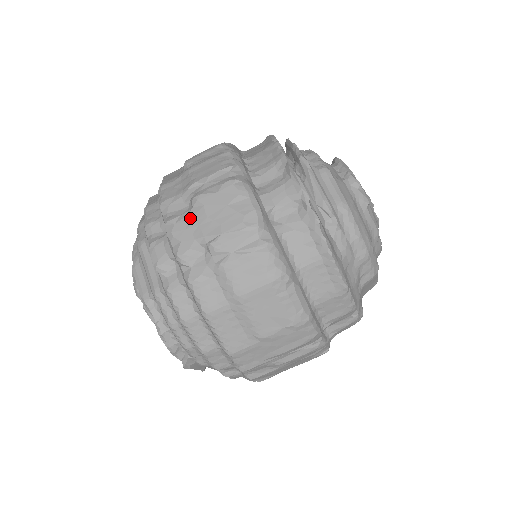
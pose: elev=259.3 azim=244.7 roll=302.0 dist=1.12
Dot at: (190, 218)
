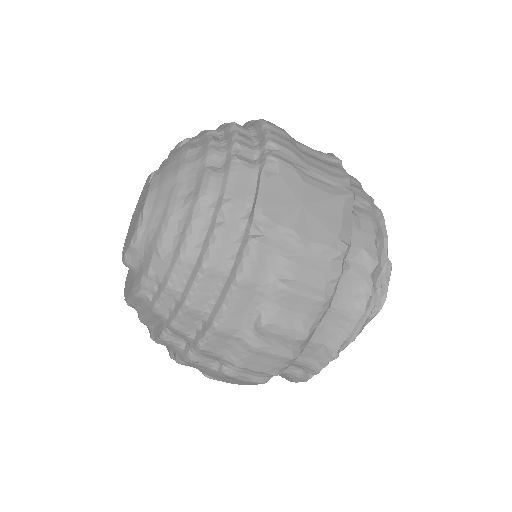
Dot at: (209, 370)
